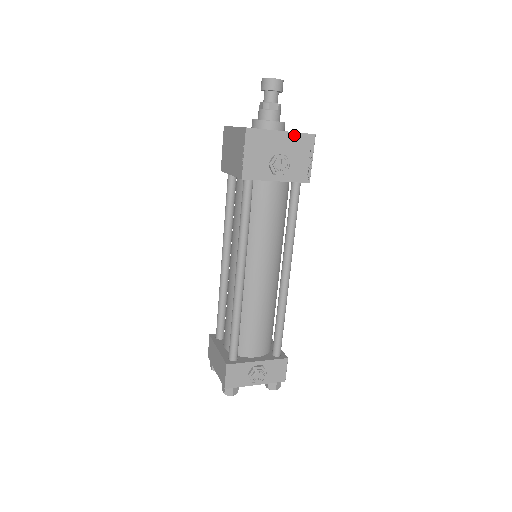
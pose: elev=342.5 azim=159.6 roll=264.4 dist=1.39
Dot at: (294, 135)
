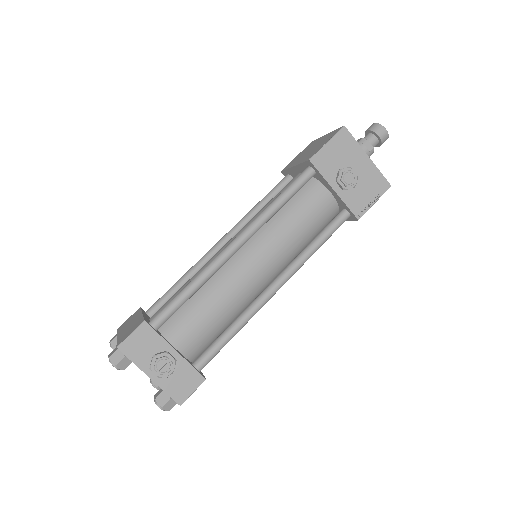
Dot at: (375, 169)
